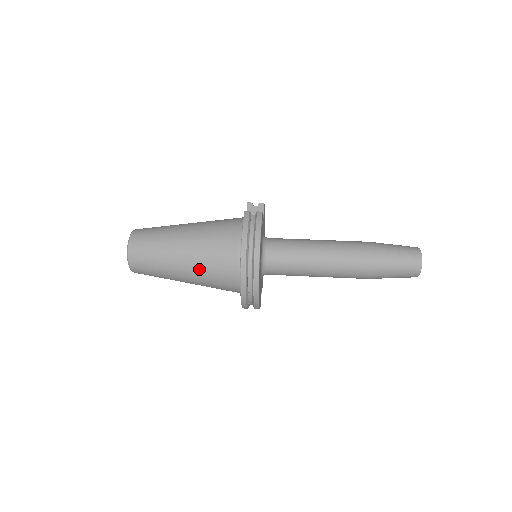
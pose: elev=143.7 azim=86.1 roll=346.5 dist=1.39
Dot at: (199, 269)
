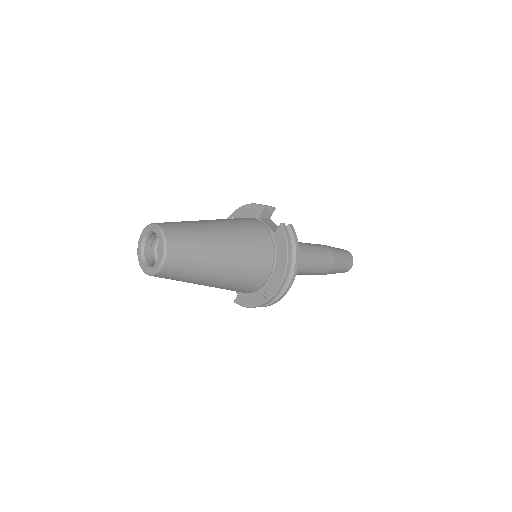
Dot at: (233, 277)
